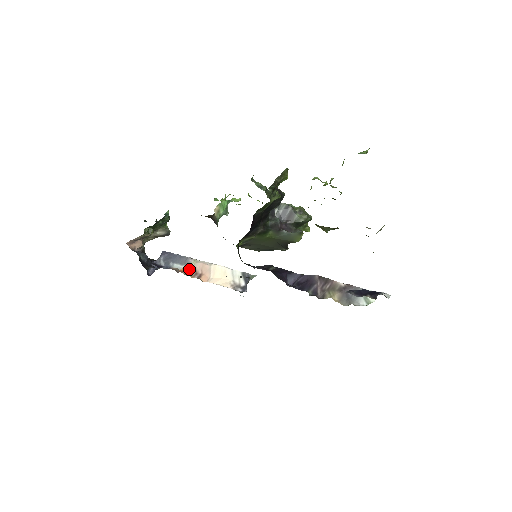
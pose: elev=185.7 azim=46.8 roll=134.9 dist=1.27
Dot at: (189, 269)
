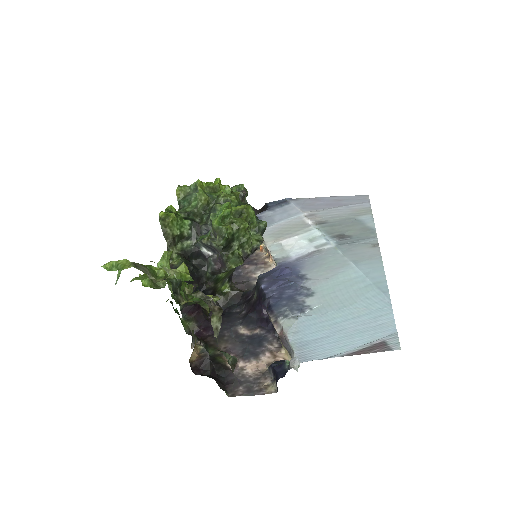
Dot at: occluded
